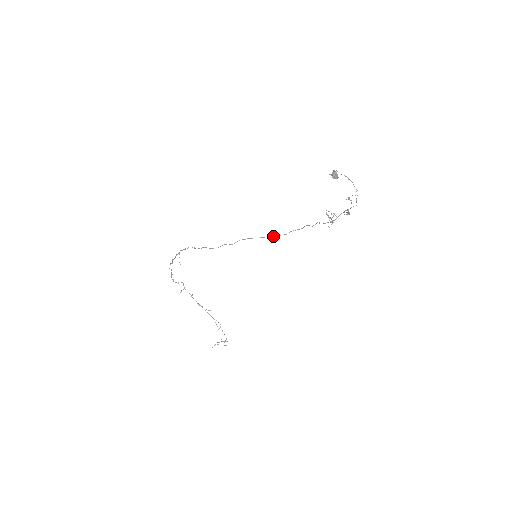
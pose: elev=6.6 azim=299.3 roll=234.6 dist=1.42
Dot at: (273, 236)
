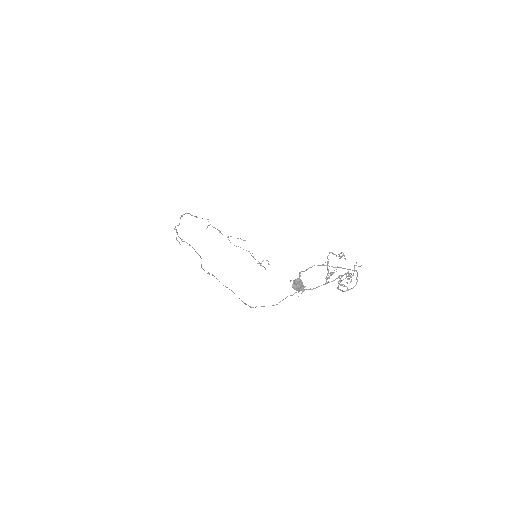
Dot at: occluded
